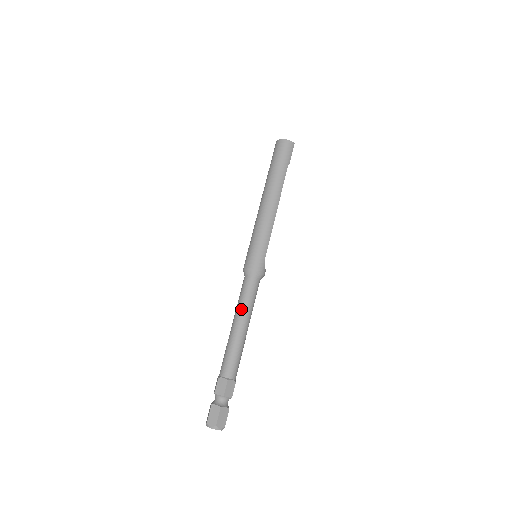
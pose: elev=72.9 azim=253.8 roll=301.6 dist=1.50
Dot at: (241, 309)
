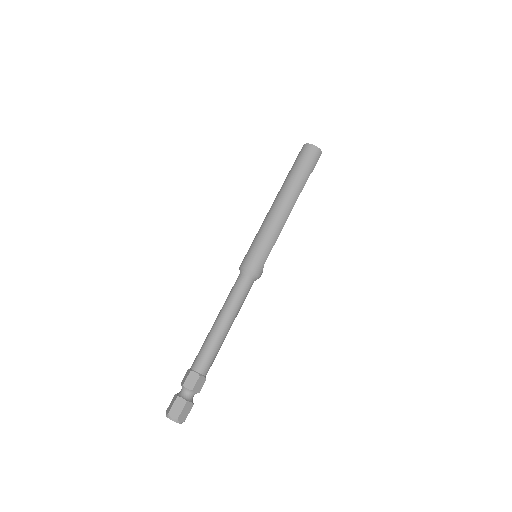
Dot at: (230, 307)
